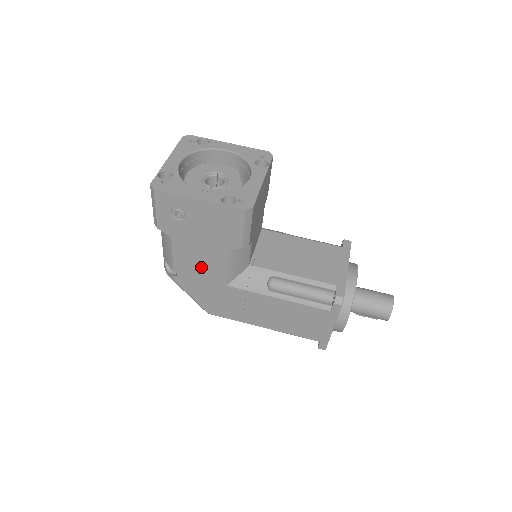
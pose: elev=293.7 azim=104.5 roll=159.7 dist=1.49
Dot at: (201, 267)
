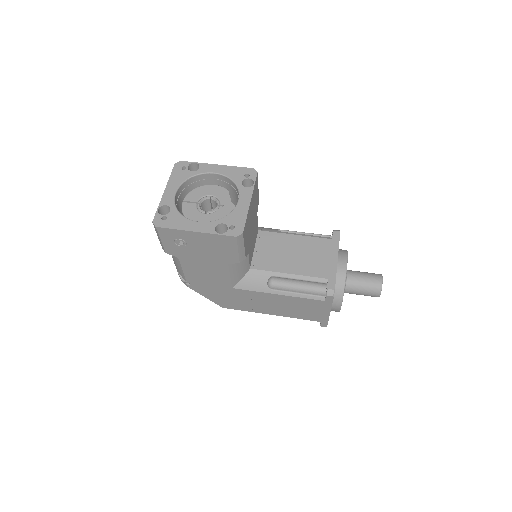
Dot at: (208, 277)
